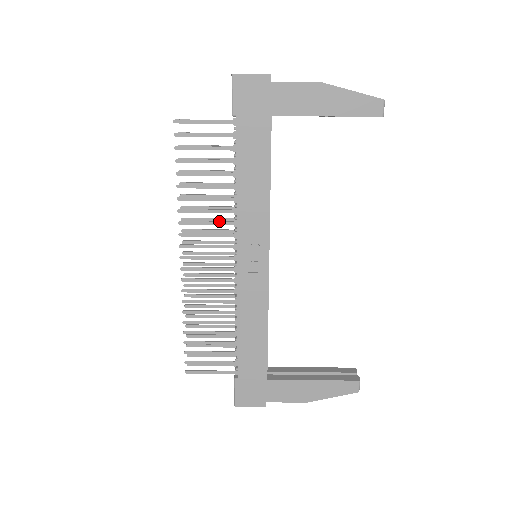
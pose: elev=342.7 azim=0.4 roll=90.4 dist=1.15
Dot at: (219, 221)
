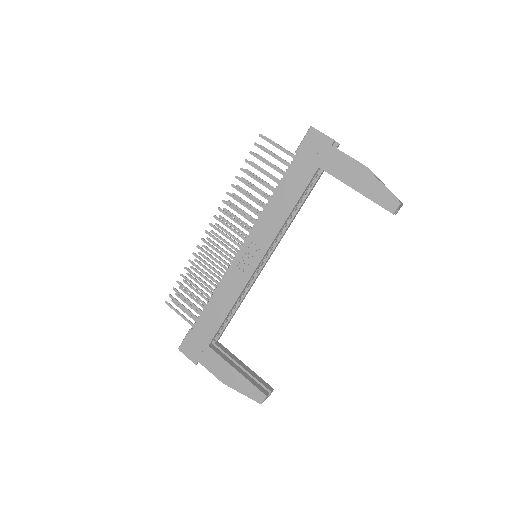
Dot at: occluded
